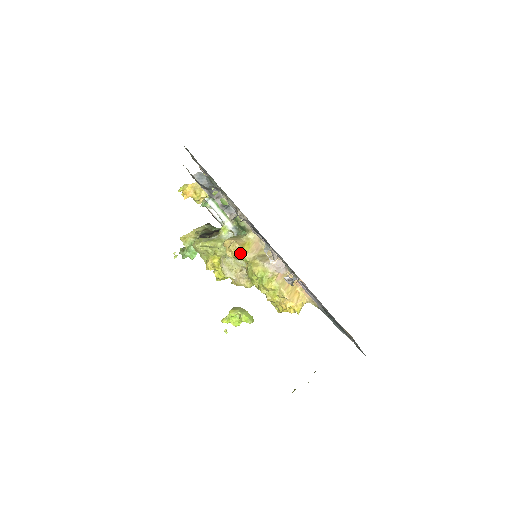
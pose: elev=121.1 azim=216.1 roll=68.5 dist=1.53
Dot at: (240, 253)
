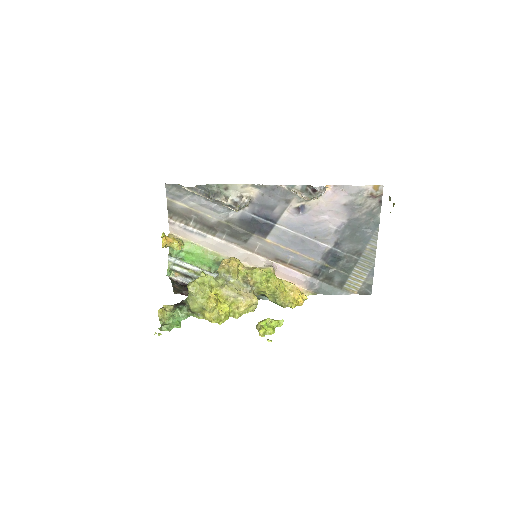
Dot at: (239, 267)
